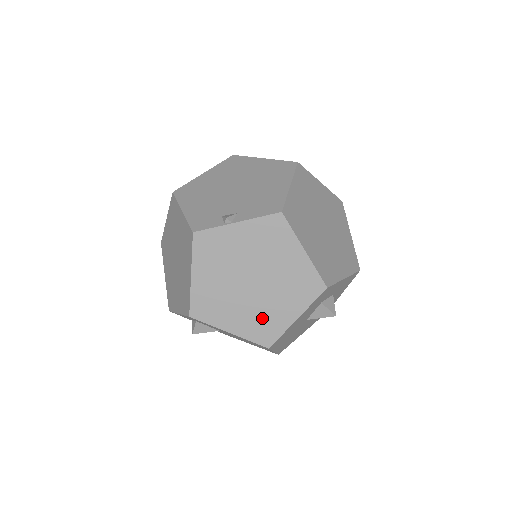
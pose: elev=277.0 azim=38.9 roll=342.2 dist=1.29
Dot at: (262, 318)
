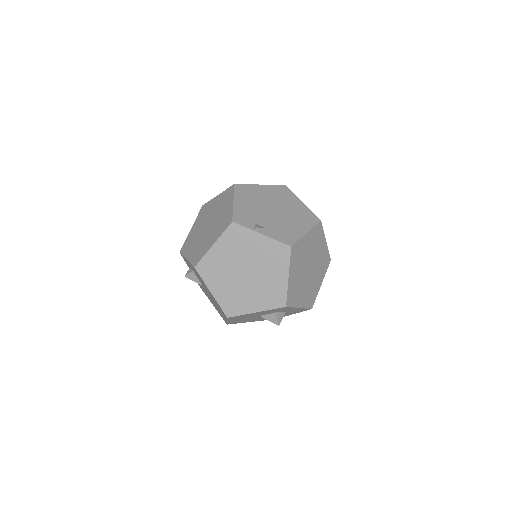
Dot at: (236, 298)
